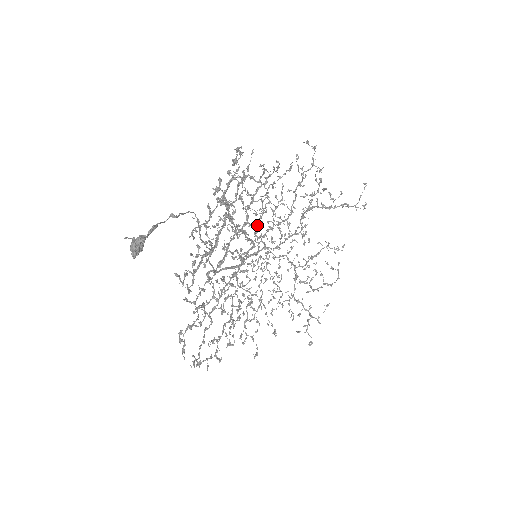
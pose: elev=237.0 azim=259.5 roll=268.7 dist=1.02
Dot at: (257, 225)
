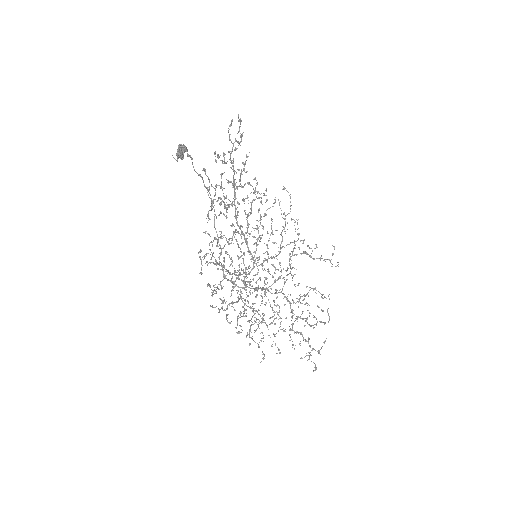
Dot at: (255, 243)
